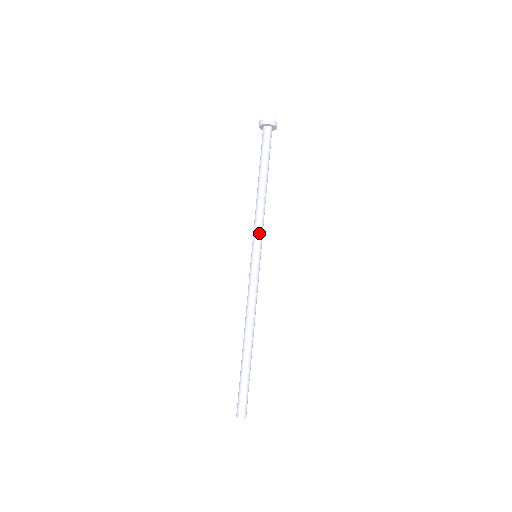
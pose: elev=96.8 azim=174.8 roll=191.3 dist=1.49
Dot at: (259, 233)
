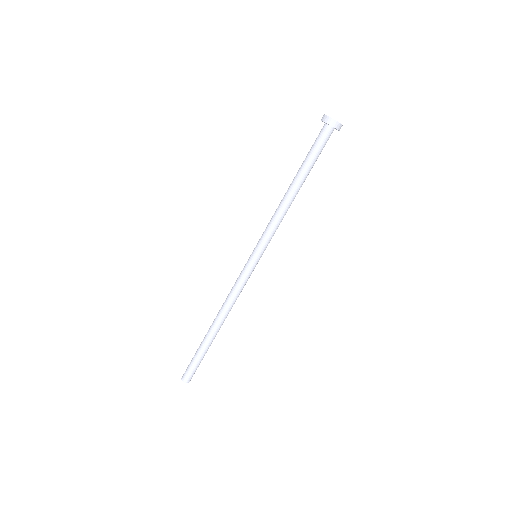
Dot at: (271, 238)
